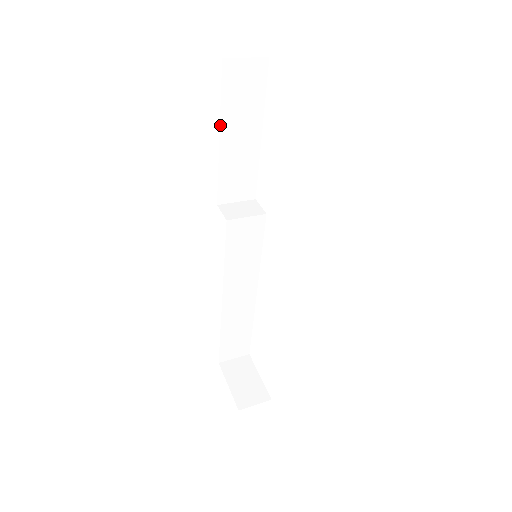
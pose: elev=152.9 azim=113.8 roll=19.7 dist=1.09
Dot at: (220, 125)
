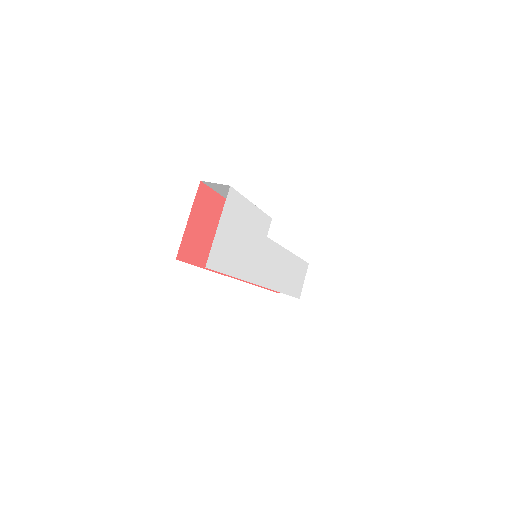
Dot at: (222, 195)
